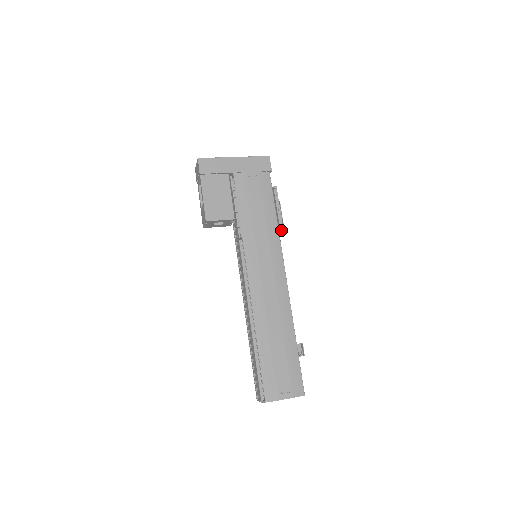
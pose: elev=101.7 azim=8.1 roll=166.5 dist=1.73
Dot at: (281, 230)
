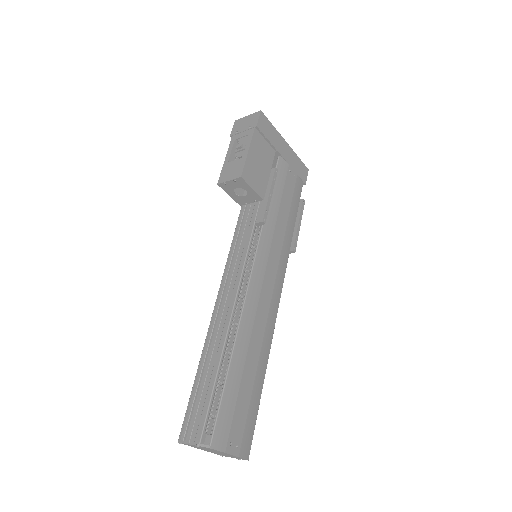
Dot at: (295, 246)
